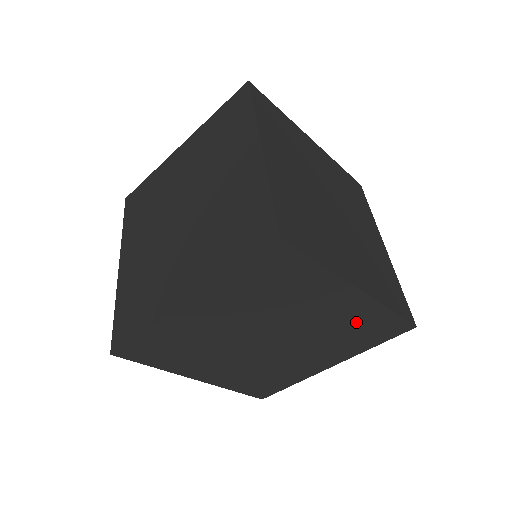
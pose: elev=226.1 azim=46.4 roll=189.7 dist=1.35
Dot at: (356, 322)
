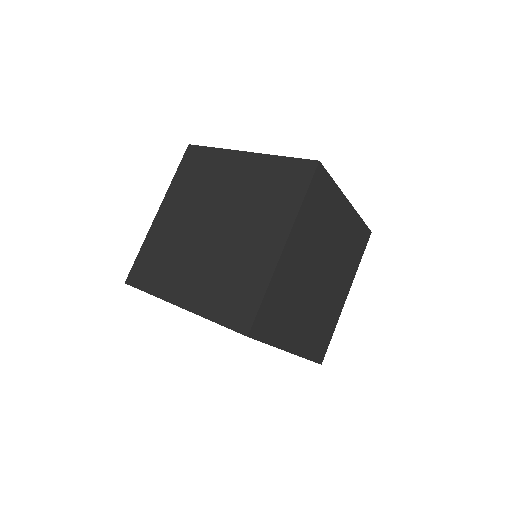
Dot at: (351, 237)
